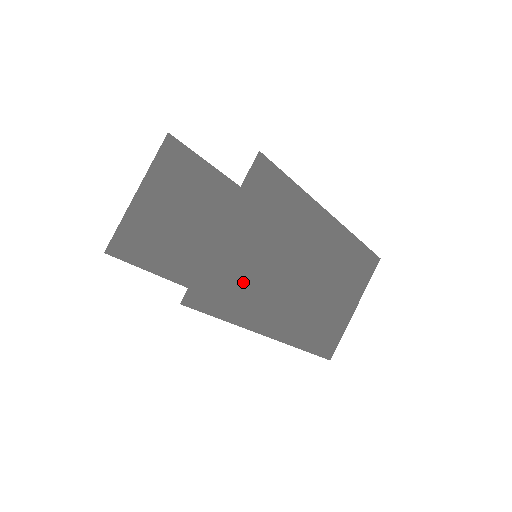
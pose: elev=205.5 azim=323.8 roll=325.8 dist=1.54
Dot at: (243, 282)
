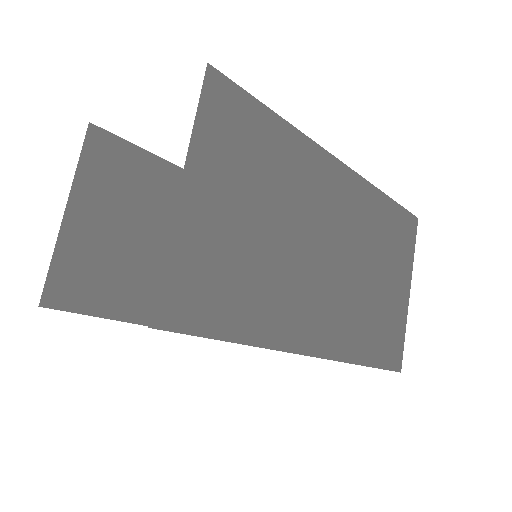
Dot at: (244, 275)
